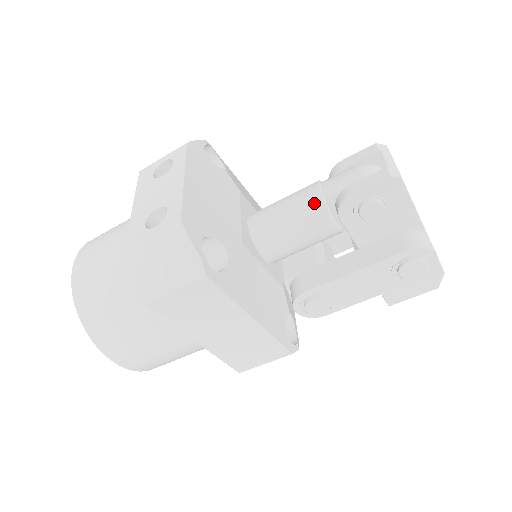
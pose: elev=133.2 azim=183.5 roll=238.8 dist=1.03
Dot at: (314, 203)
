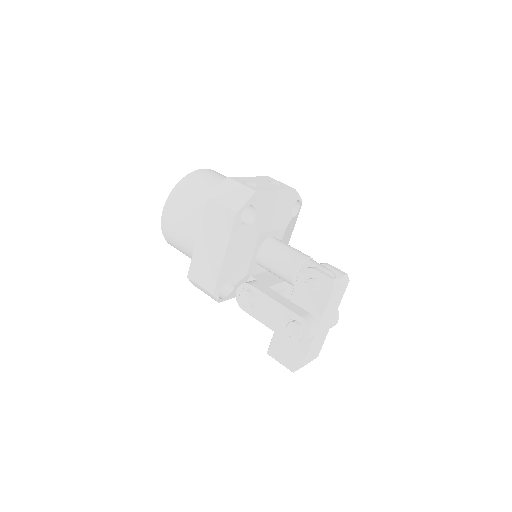
Dot at: (299, 258)
